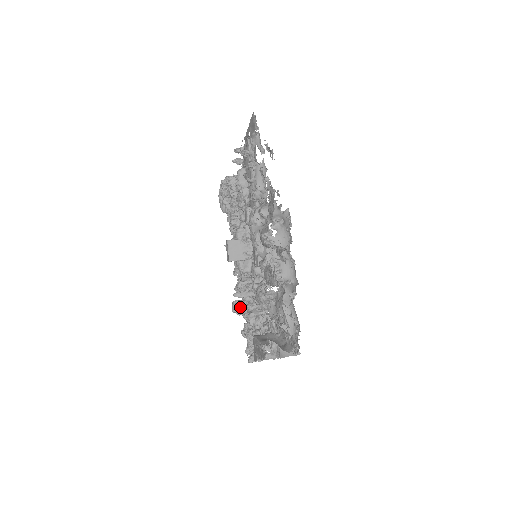
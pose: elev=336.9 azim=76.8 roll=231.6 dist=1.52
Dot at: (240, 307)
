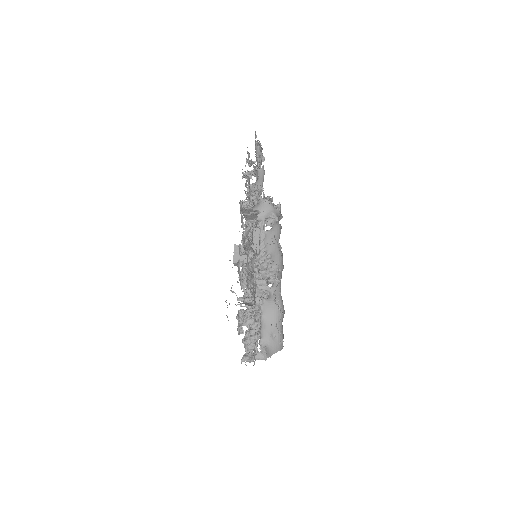
Dot at: (243, 314)
